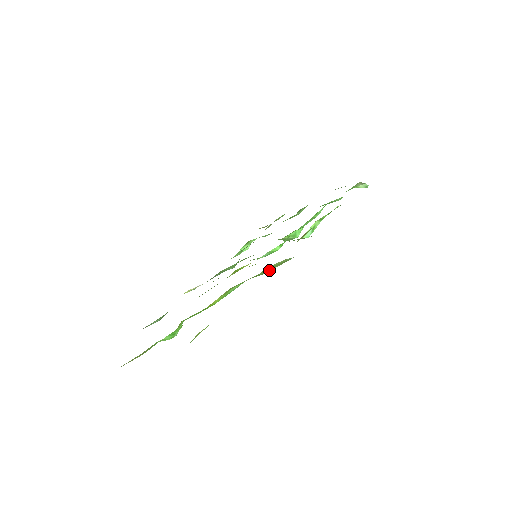
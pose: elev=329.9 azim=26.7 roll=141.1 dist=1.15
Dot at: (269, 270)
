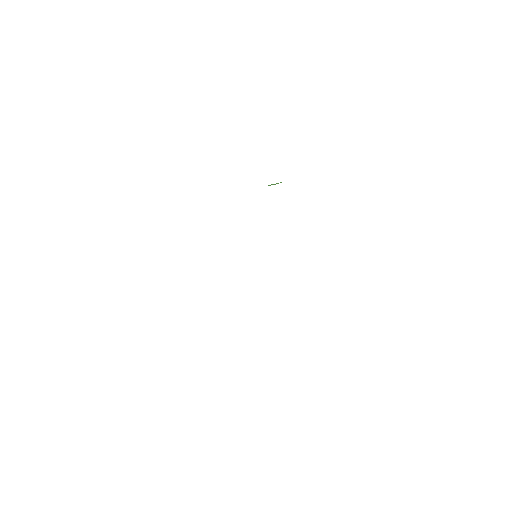
Dot at: occluded
